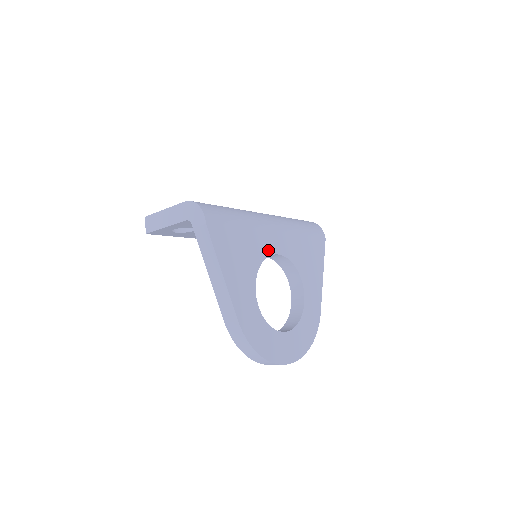
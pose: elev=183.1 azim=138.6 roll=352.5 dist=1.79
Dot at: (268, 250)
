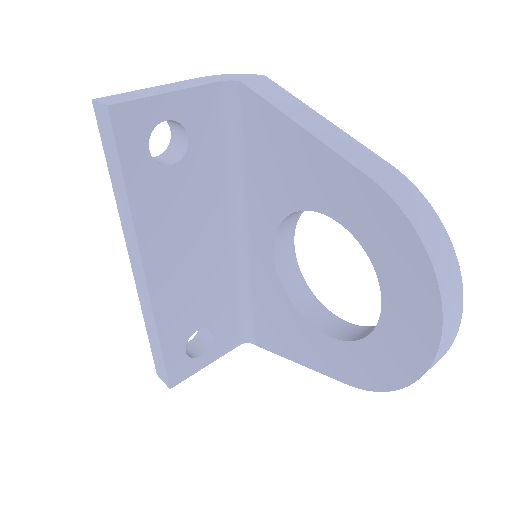
Dot at: occluded
